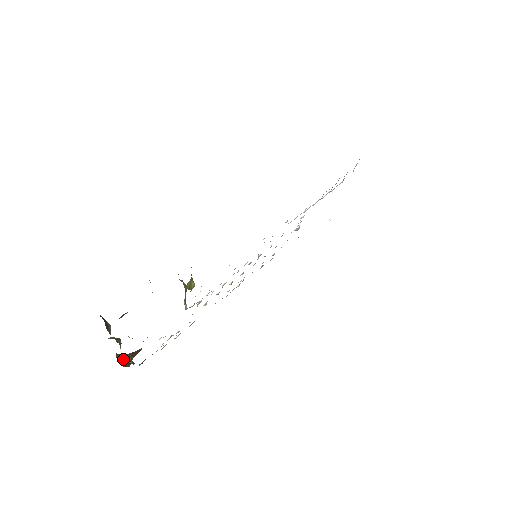
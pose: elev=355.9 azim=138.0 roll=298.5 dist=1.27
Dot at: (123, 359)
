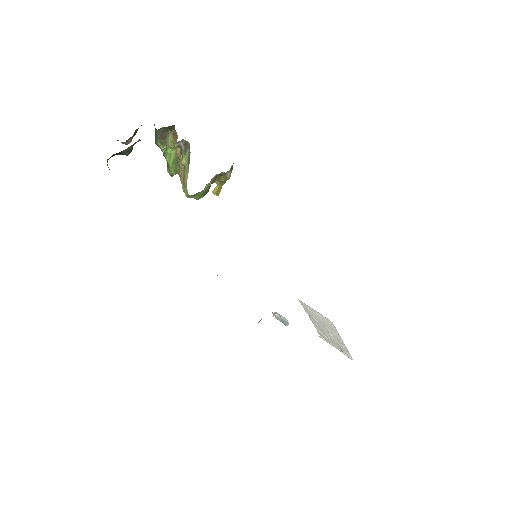
Dot at: occluded
